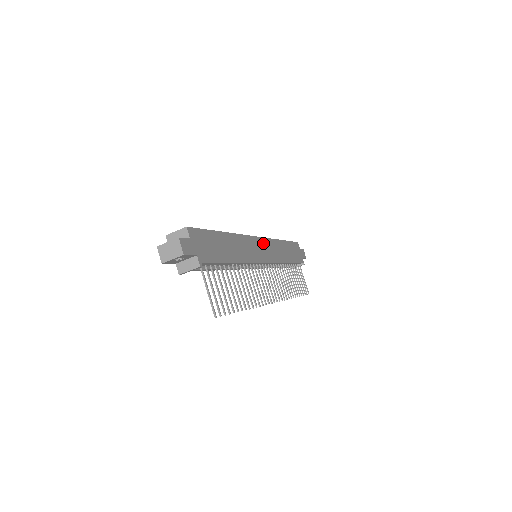
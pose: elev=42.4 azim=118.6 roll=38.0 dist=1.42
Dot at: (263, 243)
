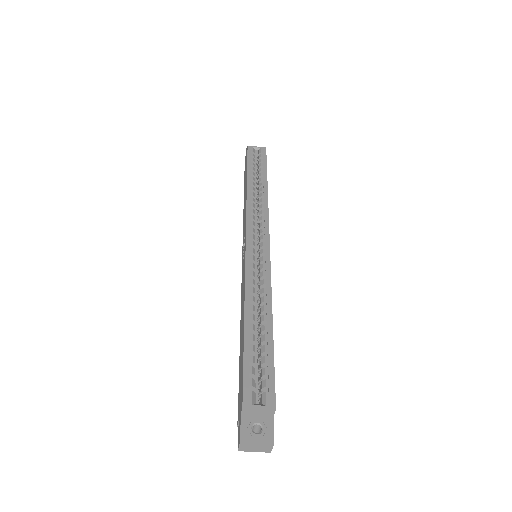
Dot at: occluded
